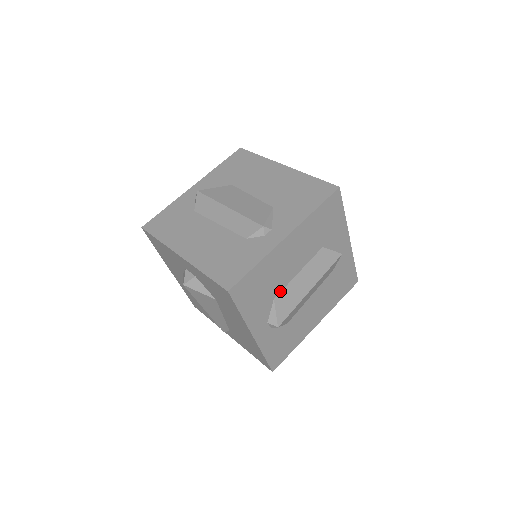
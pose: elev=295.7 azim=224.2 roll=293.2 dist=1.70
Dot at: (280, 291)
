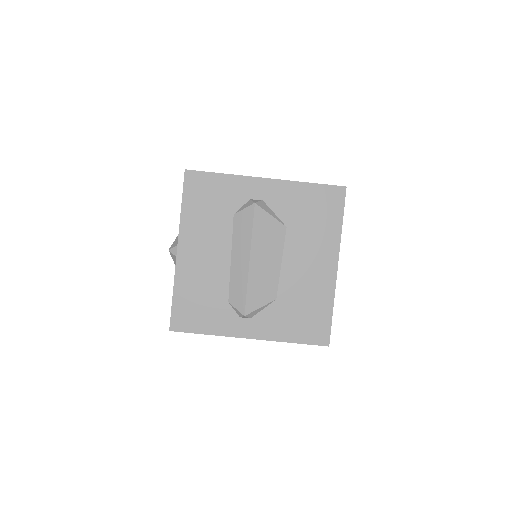
Dot at: occluded
